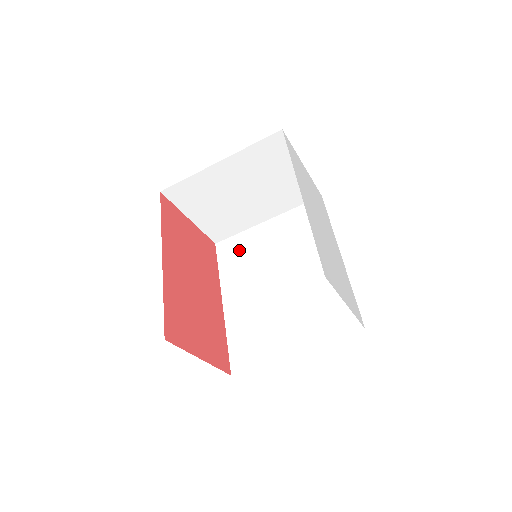
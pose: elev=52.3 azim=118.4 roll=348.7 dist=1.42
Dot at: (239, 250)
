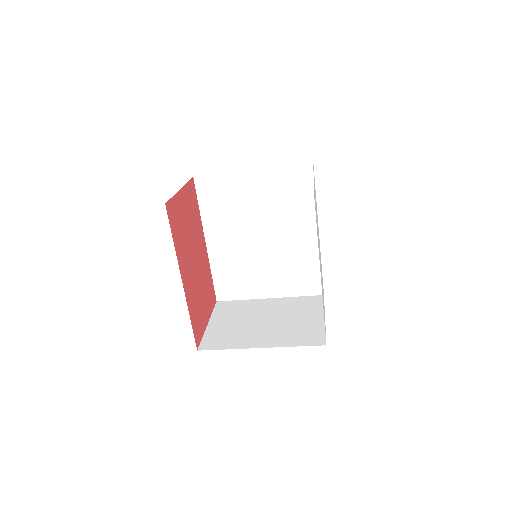
Dot at: (221, 194)
